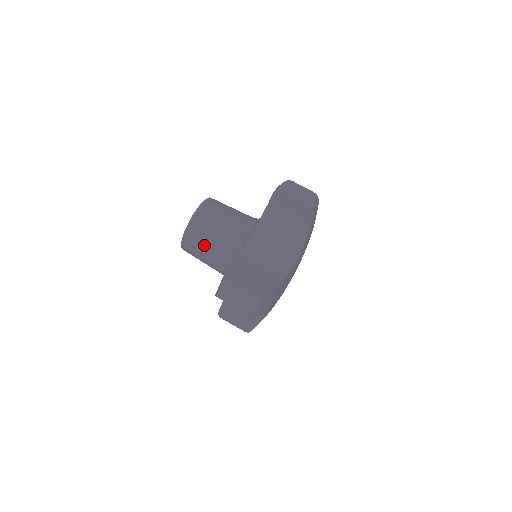
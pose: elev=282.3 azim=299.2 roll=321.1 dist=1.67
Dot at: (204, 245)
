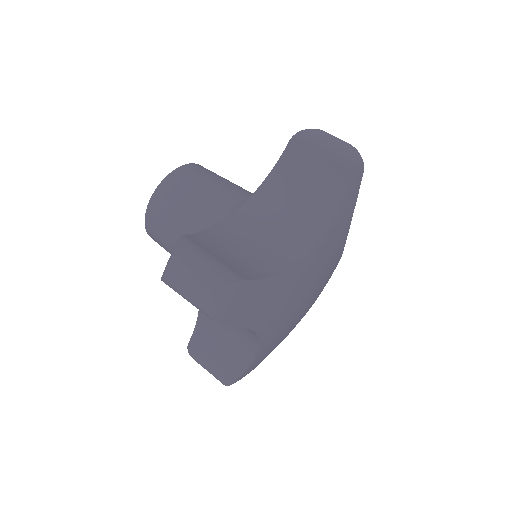
Dot at: (174, 220)
